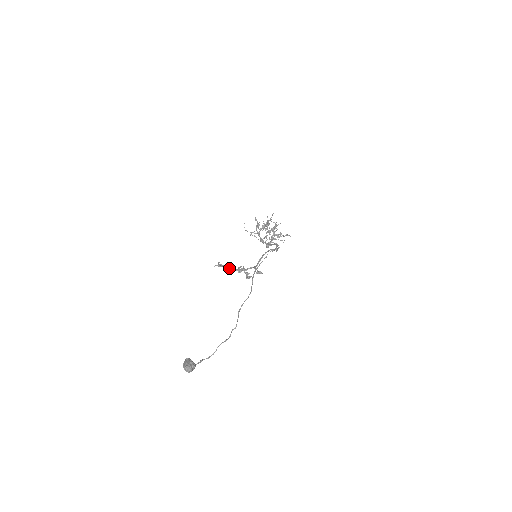
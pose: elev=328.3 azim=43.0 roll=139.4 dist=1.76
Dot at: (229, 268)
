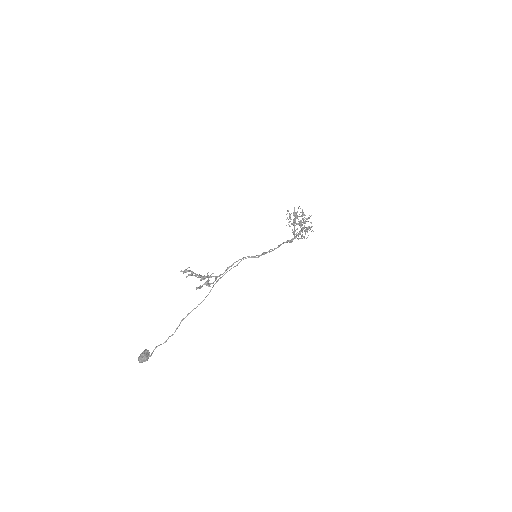
Dot at: (191, 275)
